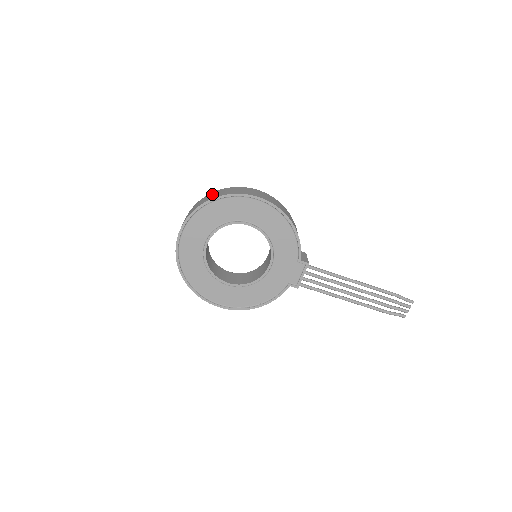
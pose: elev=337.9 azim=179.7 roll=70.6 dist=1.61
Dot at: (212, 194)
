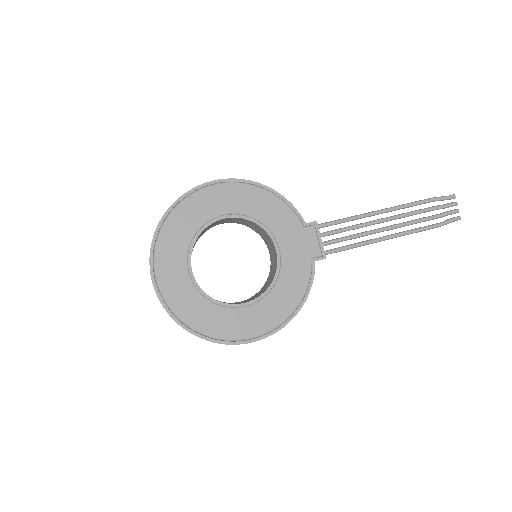
Dot at: occluded
